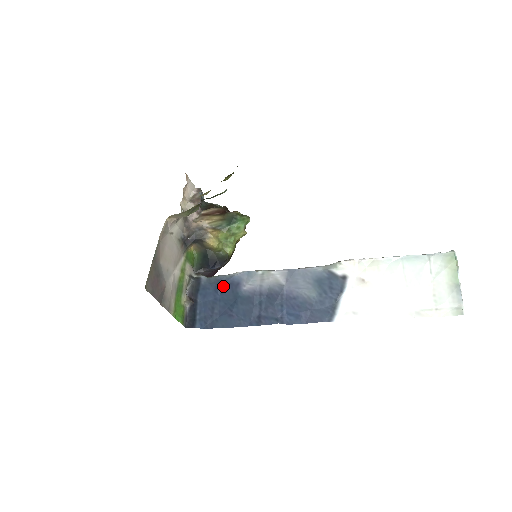
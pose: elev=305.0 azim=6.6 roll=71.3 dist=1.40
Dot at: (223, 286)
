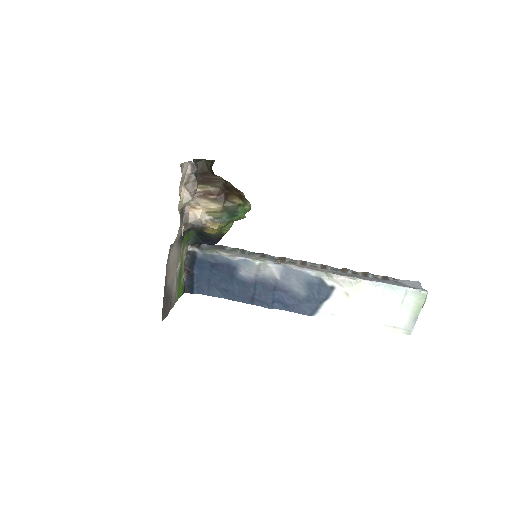
Dot at: (220, 265)
